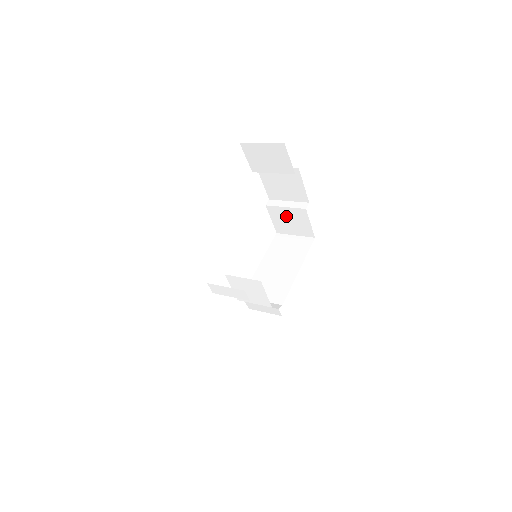
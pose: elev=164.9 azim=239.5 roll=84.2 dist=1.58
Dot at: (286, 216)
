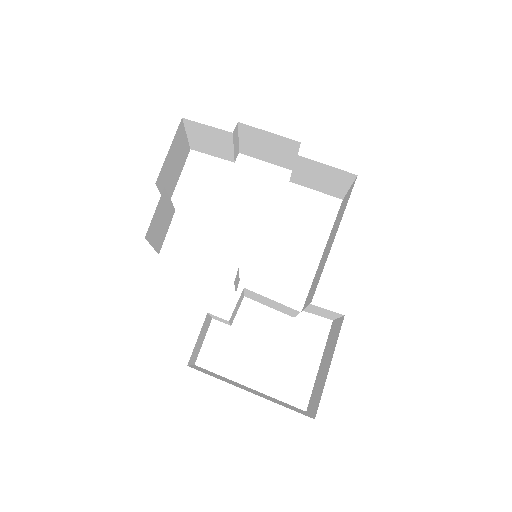
Dot at: (310, 176)
